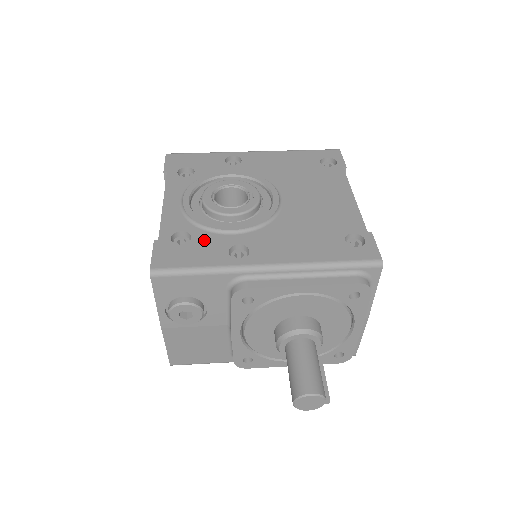
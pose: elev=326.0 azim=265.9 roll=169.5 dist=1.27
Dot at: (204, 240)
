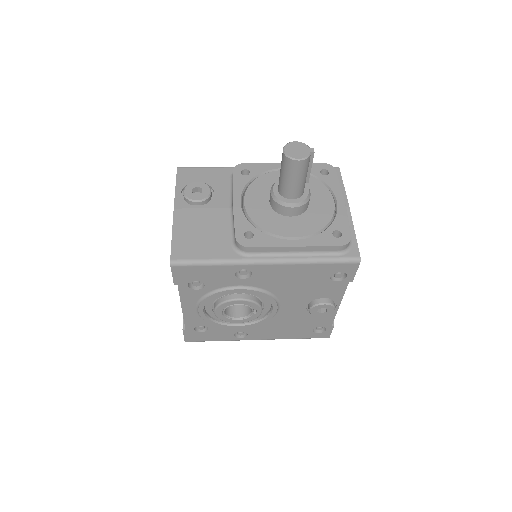
Dot at: occluded
